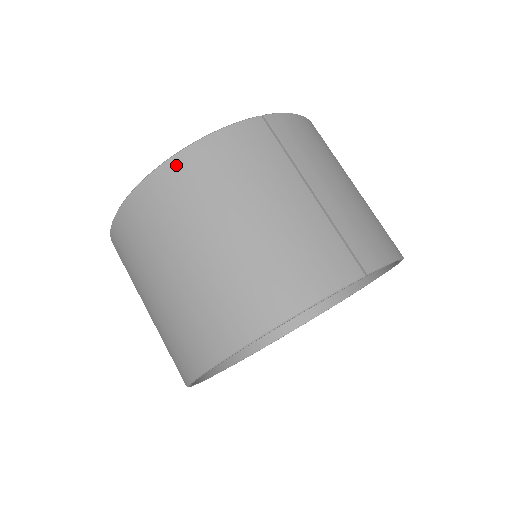
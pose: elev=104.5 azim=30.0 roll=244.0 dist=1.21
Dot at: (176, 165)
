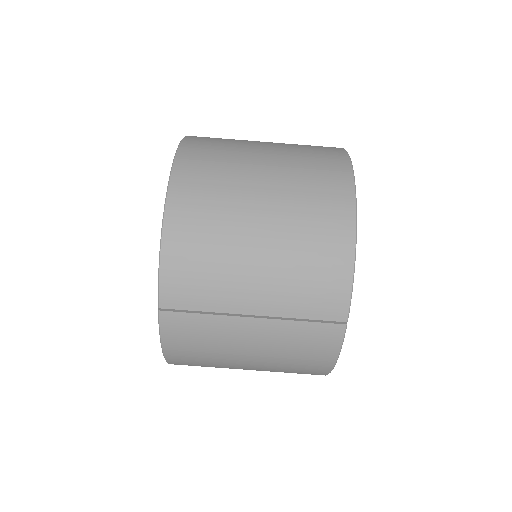
Dot at: (175, 363)
